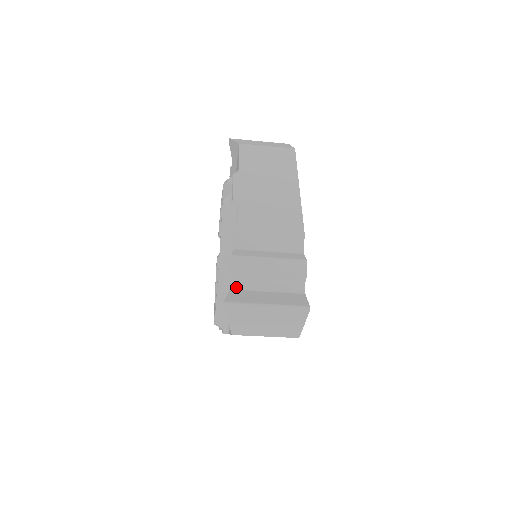
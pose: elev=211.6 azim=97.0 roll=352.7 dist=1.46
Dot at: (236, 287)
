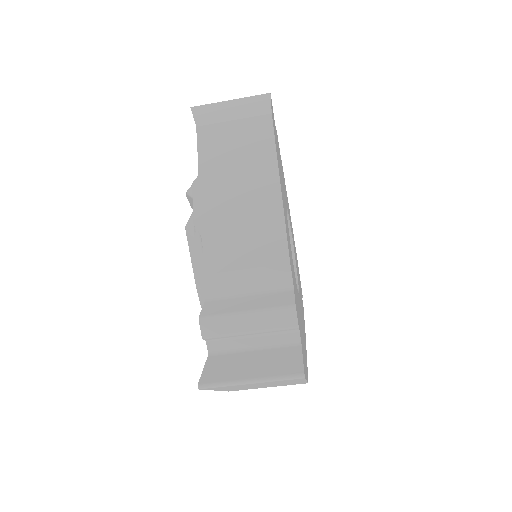
Dot at: (215, 351)
